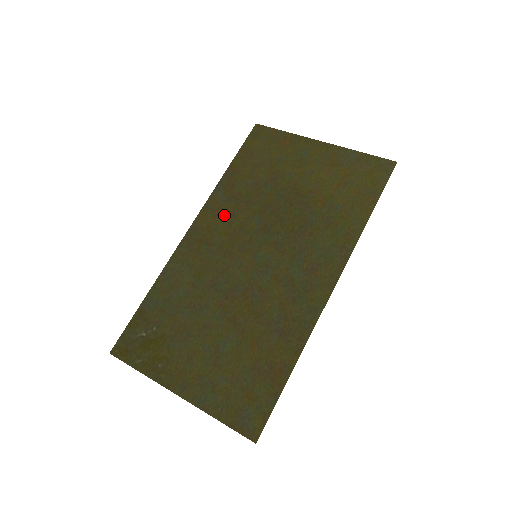
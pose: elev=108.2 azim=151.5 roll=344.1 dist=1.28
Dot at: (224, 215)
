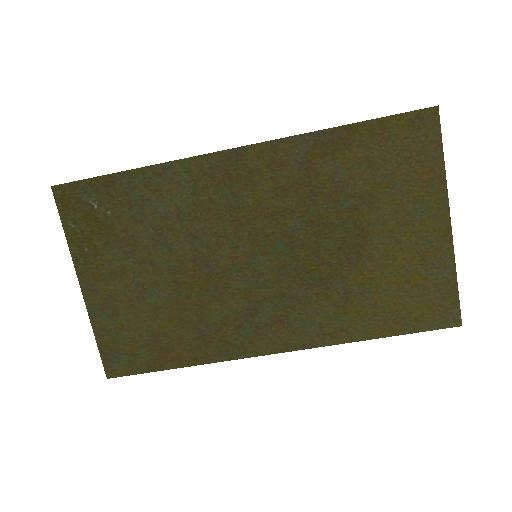
Dot at: (278, 178)
